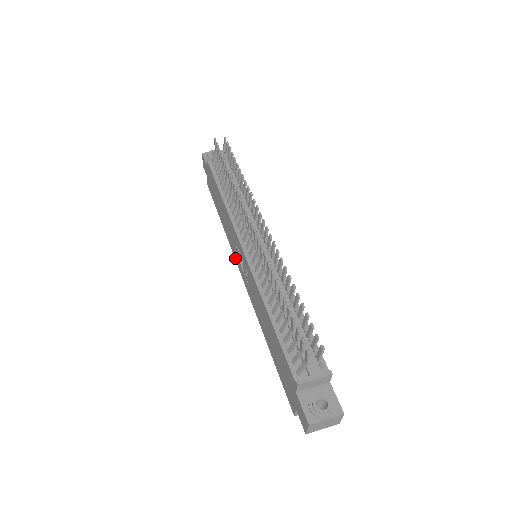
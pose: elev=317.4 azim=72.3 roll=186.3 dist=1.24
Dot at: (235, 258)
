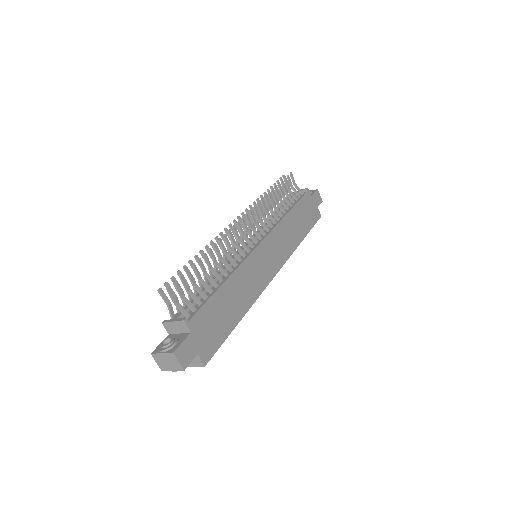
Dot at: occluded
